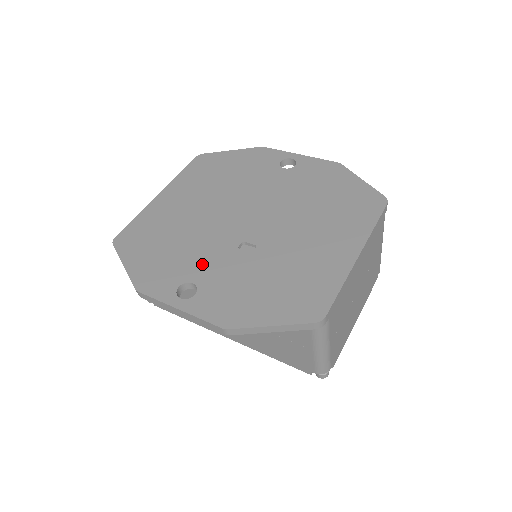
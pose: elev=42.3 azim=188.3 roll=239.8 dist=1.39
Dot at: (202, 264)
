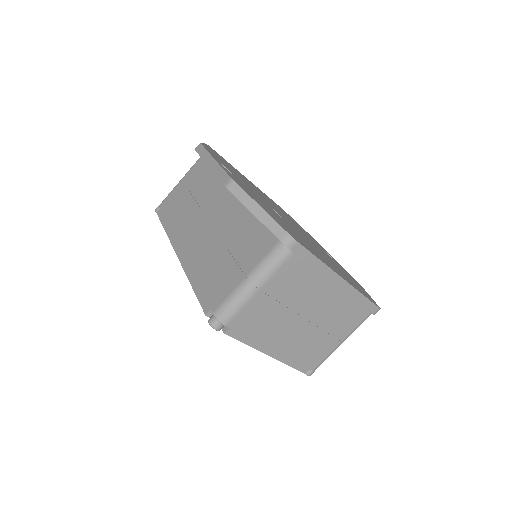
Dot at: occluded
